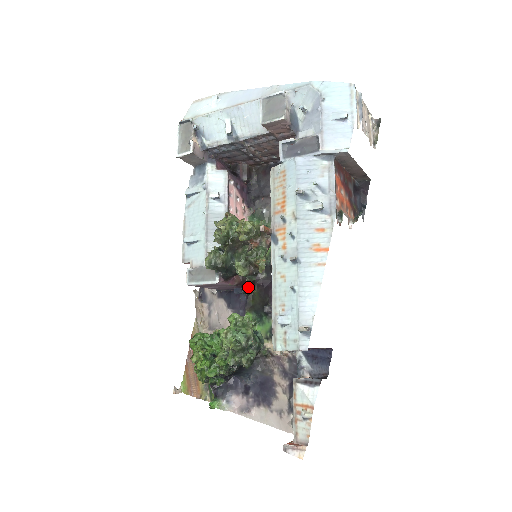
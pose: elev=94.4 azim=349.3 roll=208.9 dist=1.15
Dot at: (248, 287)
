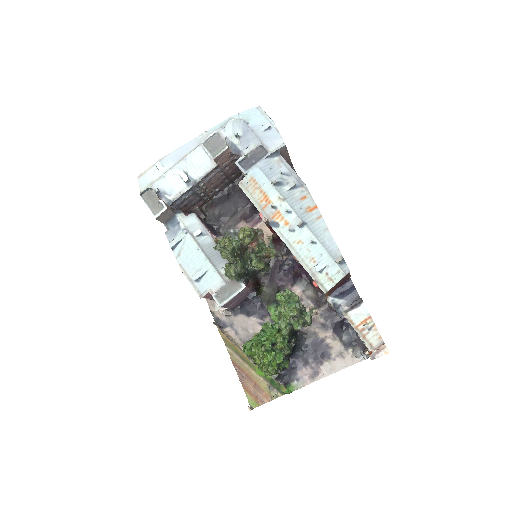
Dot at: (258, 288)
